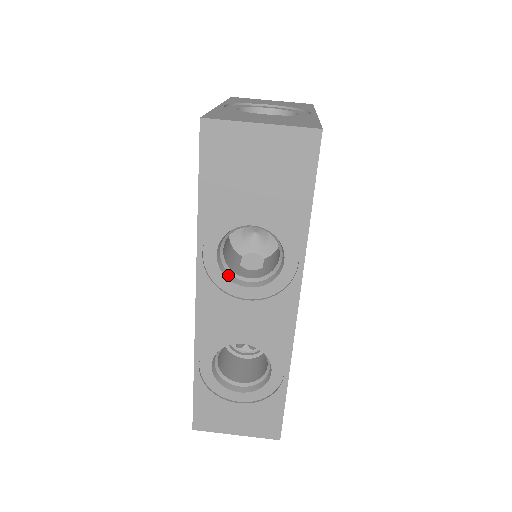
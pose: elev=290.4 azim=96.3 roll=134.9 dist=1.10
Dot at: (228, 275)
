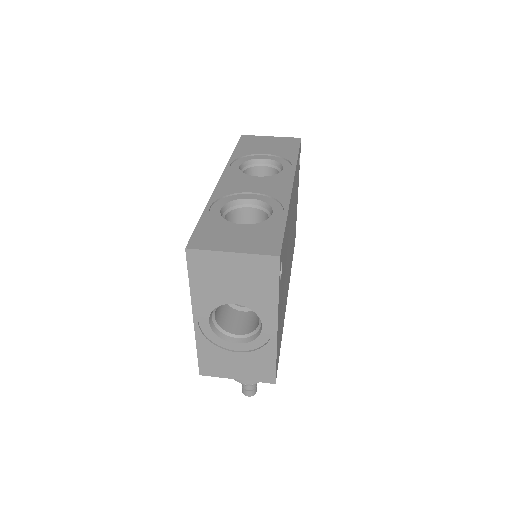
Dot at: occluded
